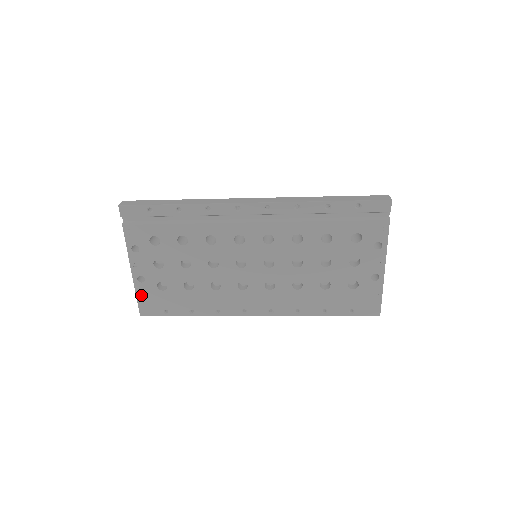
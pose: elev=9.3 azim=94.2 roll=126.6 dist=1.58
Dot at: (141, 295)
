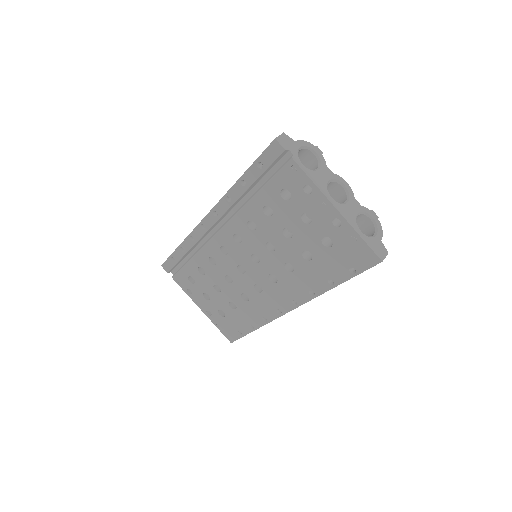
Dot at: (219, 326)
